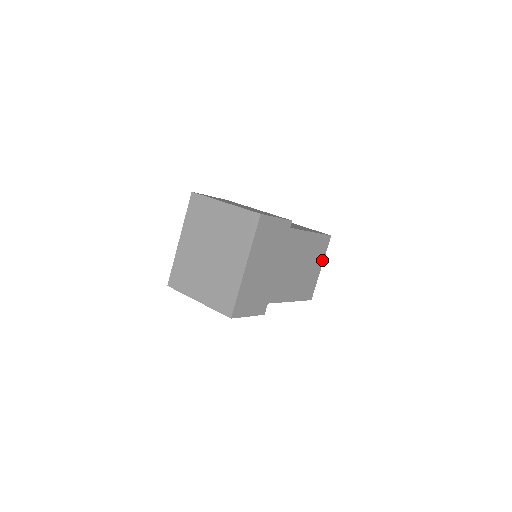
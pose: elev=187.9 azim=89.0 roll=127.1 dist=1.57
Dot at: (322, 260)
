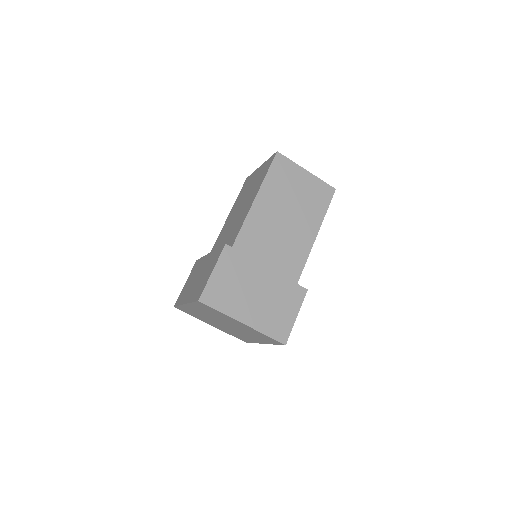
Dot at: occluded
